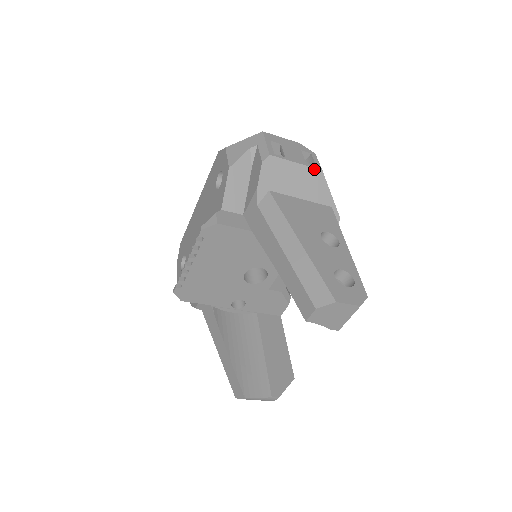
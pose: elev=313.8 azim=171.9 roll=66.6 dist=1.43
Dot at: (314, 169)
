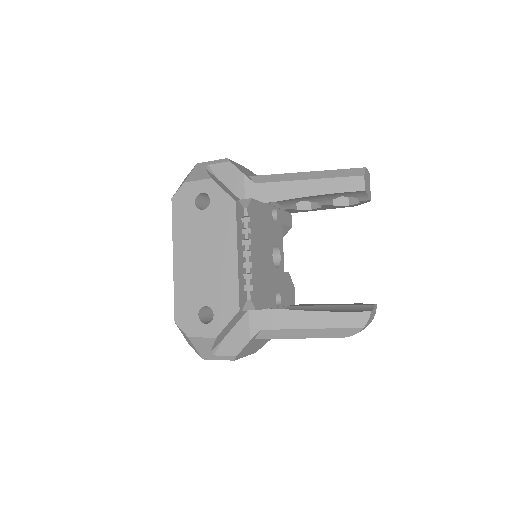
Dot at: (246, 168)
